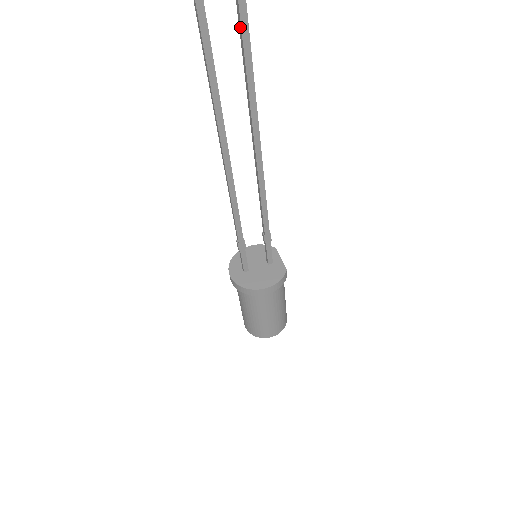
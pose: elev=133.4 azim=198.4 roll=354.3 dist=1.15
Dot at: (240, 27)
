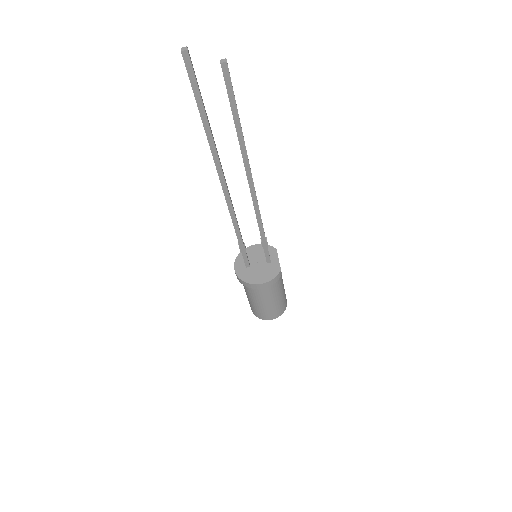
Dot at: (228, 96)
